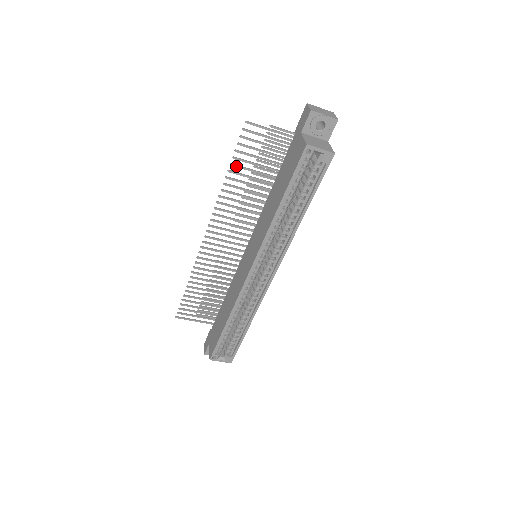
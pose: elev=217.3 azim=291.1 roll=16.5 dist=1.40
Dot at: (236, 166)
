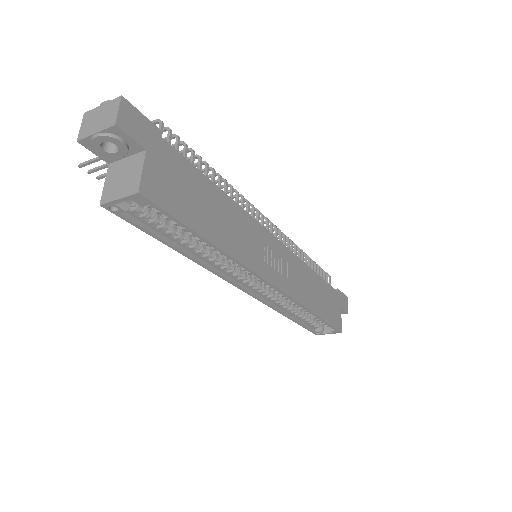
Dot at: occluded
